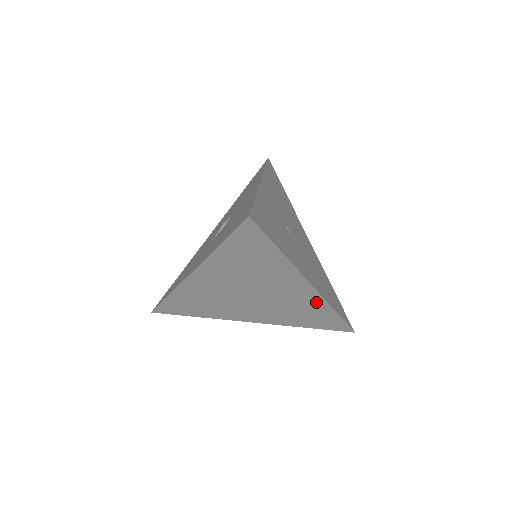
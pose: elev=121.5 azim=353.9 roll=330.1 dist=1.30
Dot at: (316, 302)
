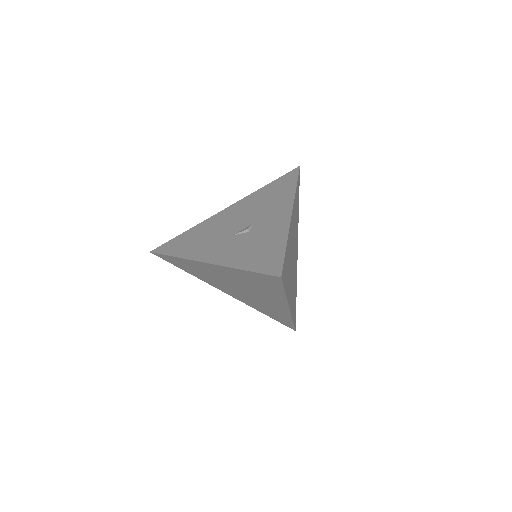
Dot at: (284, 313)
